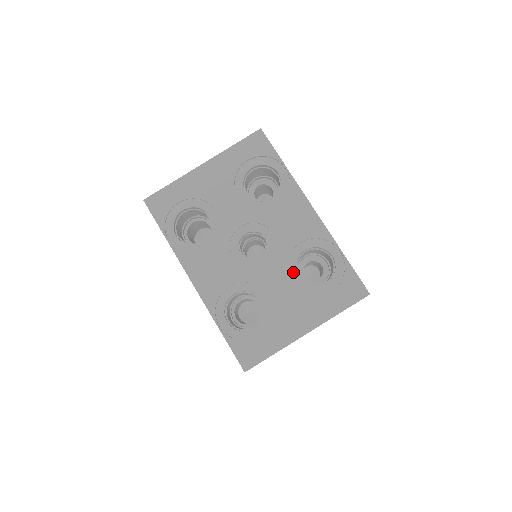
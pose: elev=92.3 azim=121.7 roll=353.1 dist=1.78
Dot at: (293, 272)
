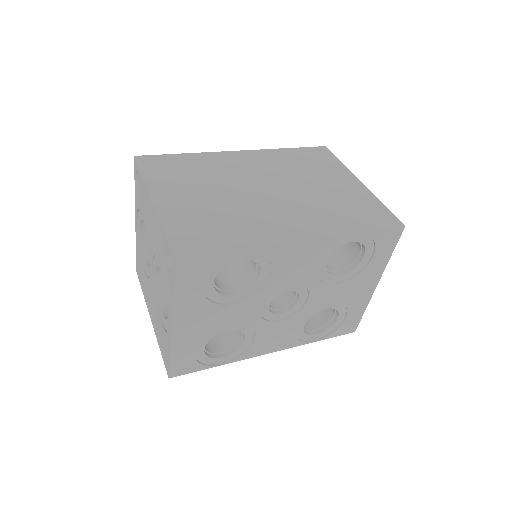
Dot at: (332, 279)
